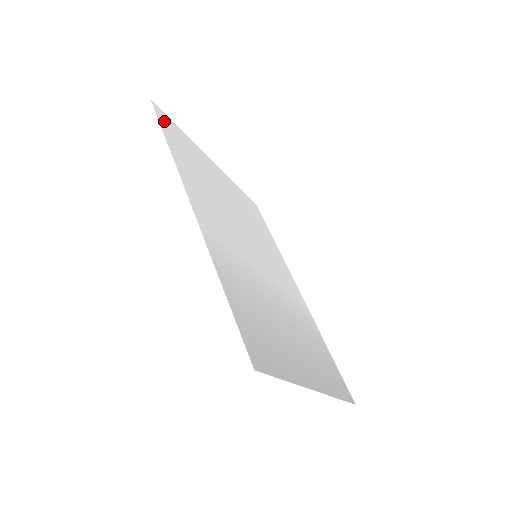
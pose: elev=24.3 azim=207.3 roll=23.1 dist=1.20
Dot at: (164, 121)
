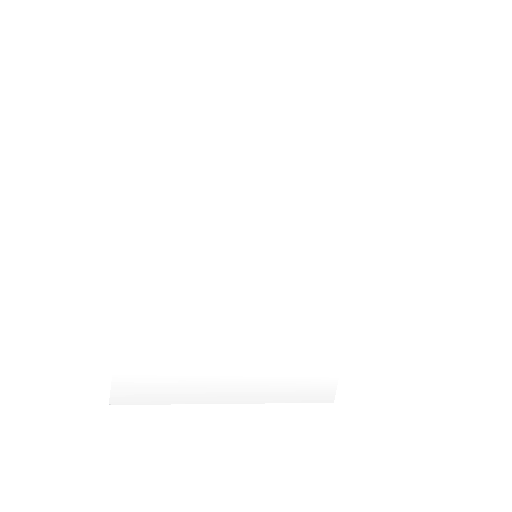
Dot at: (164, 93)
